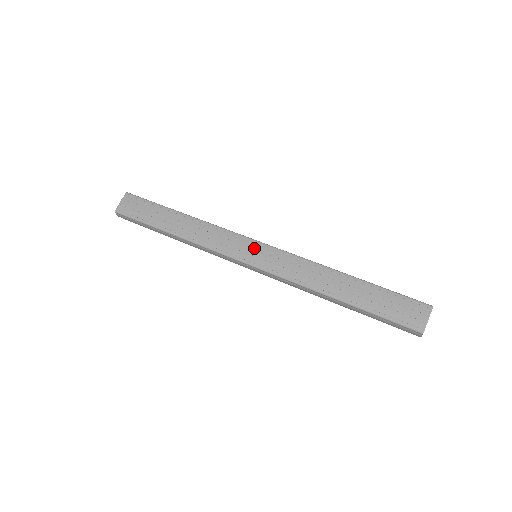
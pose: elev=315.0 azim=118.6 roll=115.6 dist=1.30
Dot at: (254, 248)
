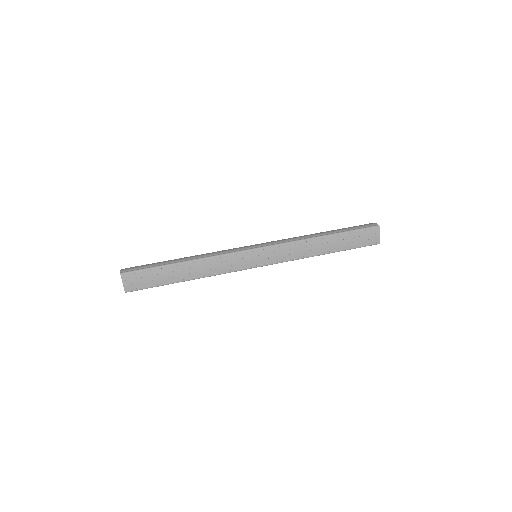
Dot at: (255, 255)
